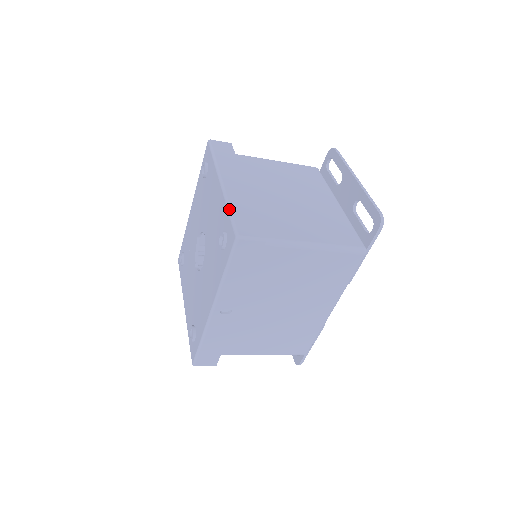
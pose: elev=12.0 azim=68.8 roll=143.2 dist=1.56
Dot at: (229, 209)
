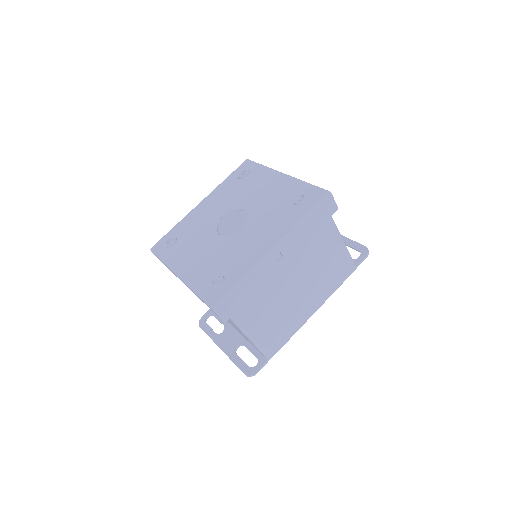
Dot at: occluded
